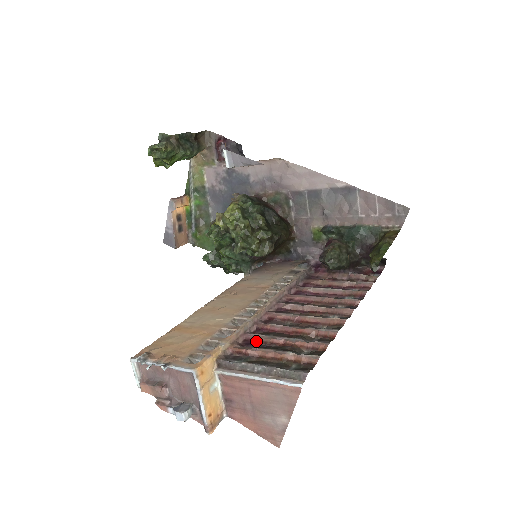
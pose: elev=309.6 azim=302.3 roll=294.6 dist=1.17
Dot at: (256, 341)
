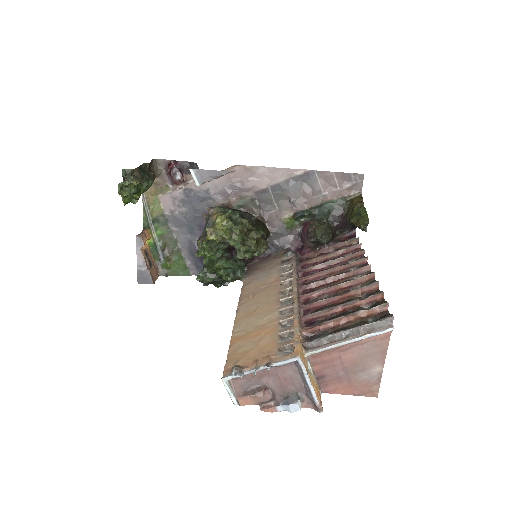
Dot at: (316, 319)
